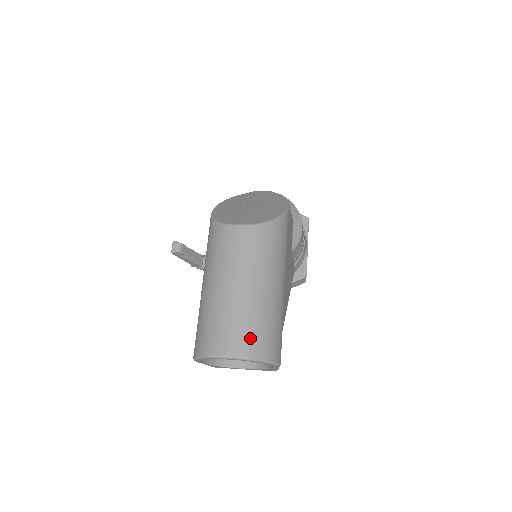
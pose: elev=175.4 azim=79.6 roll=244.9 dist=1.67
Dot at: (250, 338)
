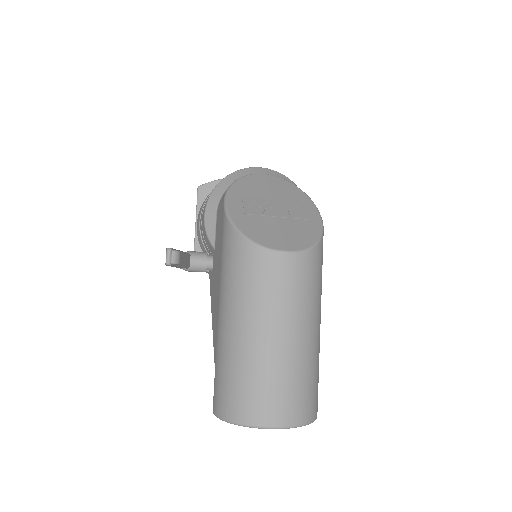
Dot at: (302, 401)
